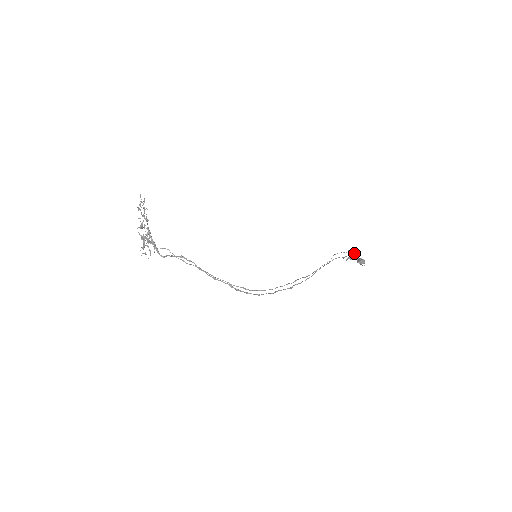
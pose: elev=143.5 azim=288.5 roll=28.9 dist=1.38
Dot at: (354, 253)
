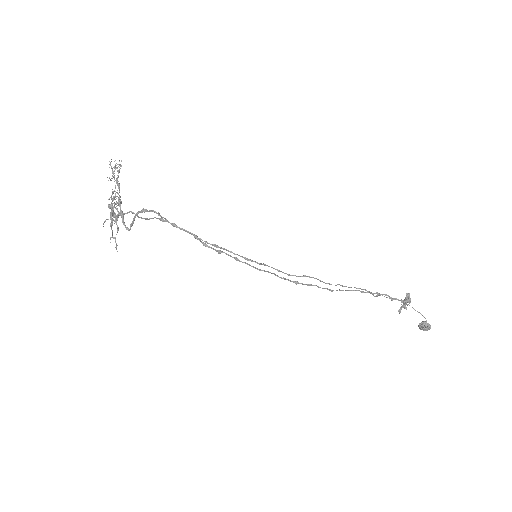
Dot at: (408, 297)
